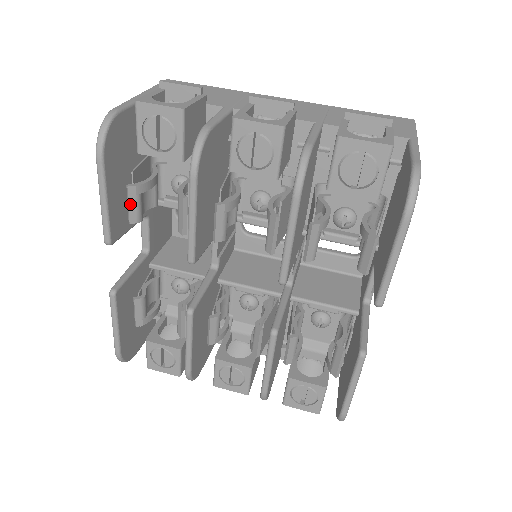
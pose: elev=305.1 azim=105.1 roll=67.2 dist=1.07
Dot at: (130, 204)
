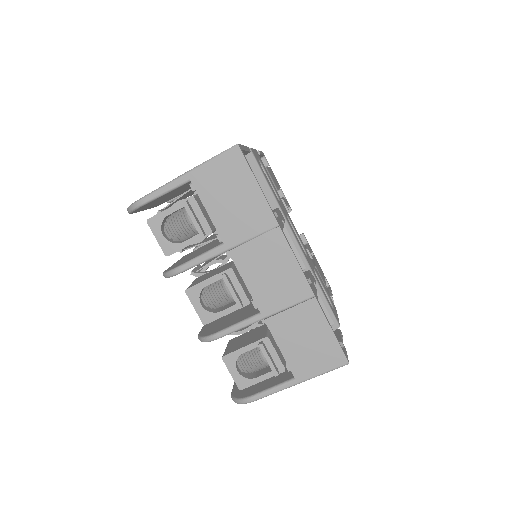
Dot at: occluded
